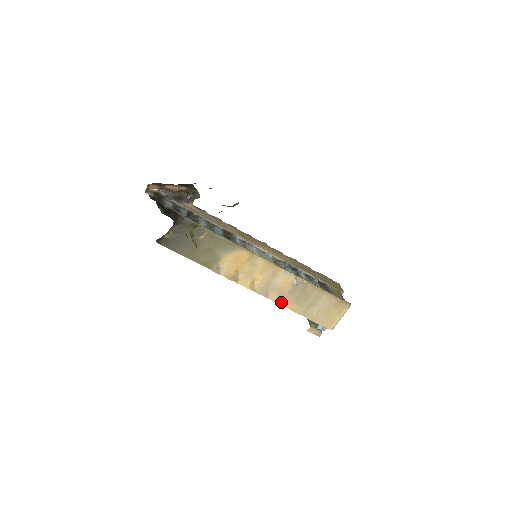
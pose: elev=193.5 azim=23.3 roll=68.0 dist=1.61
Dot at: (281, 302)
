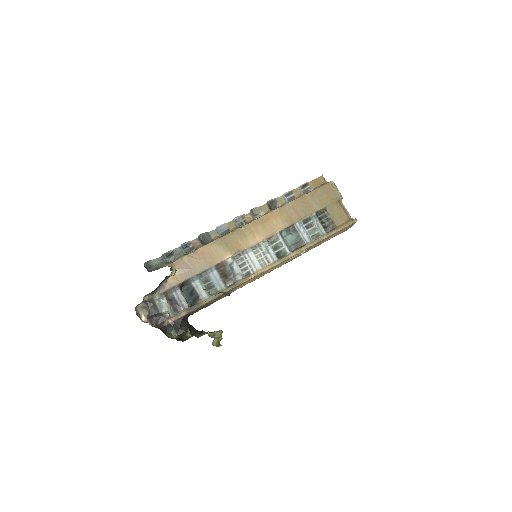
Dot at: (296, 257)
